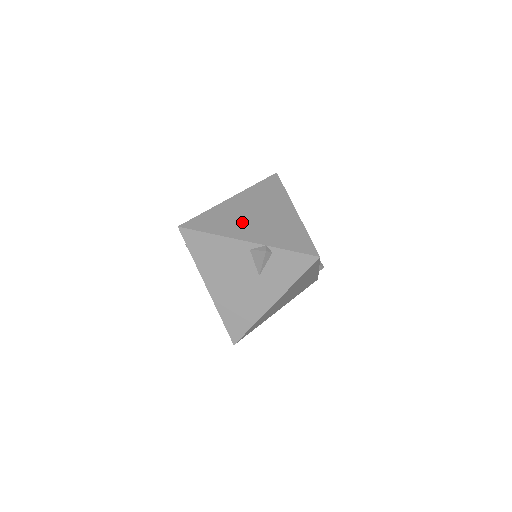
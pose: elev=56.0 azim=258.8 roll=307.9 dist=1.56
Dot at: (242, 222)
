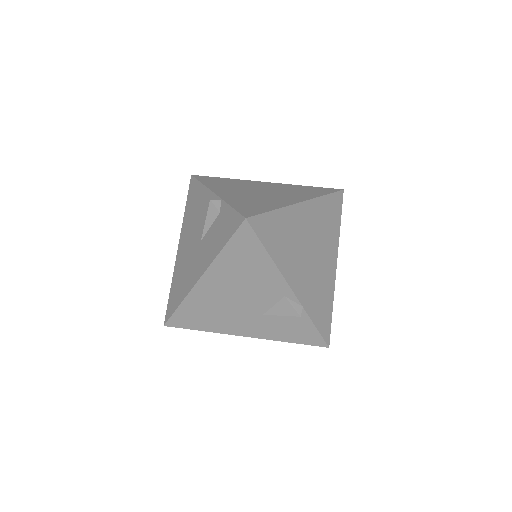
Dot at: (298, 254)
